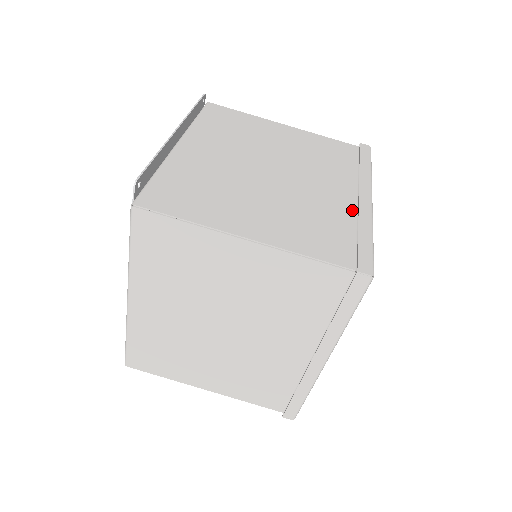
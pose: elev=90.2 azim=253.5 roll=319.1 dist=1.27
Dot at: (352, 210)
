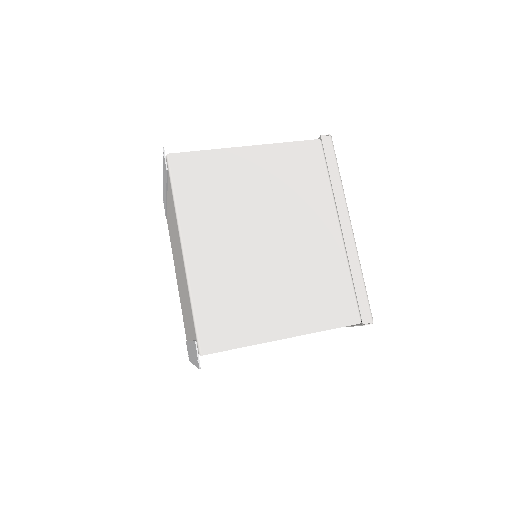
Dot at: occluded
